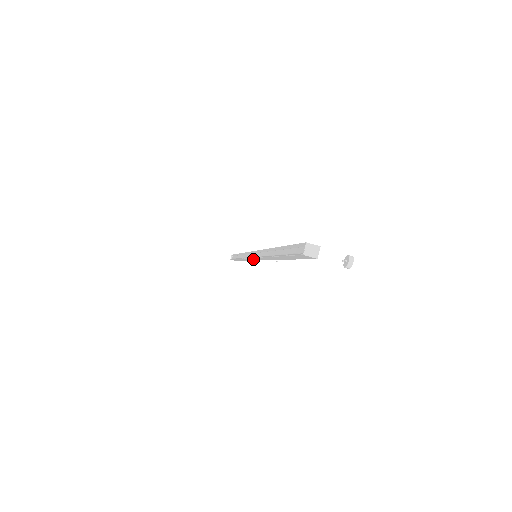
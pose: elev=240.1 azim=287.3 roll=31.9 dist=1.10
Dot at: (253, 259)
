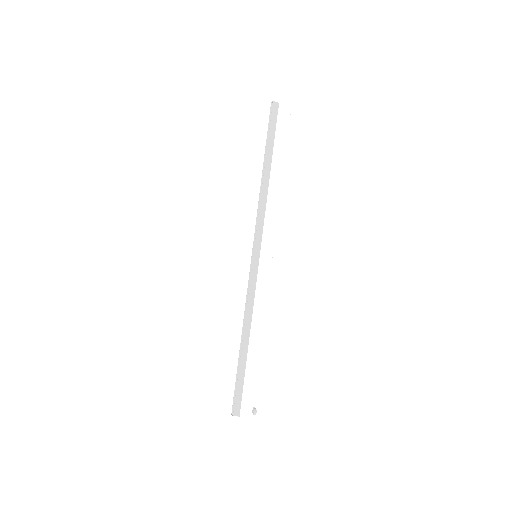
Dot at: (255, 249)
